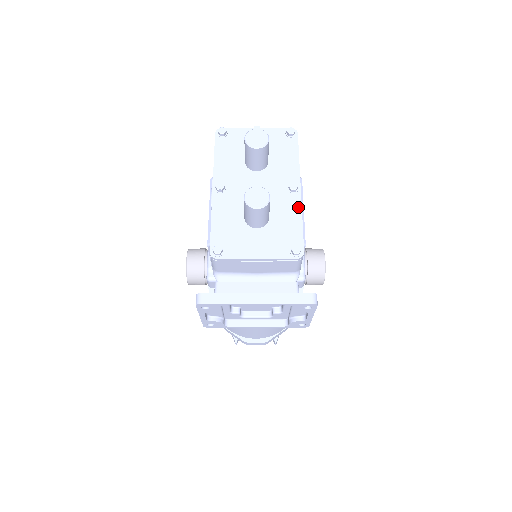
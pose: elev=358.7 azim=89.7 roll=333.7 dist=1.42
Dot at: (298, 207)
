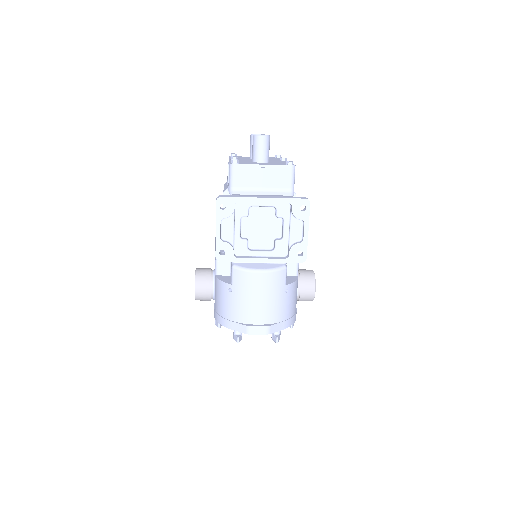
Dot at: occluded
